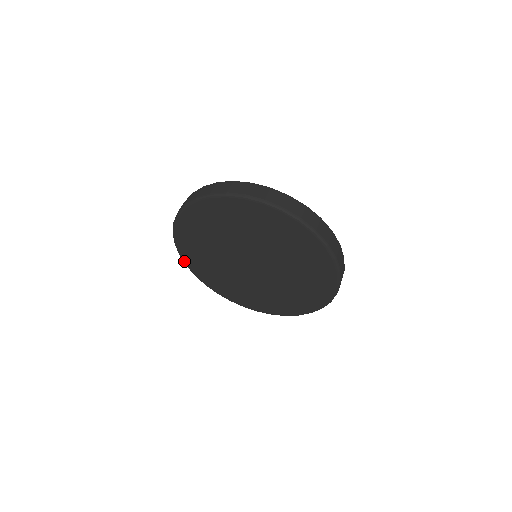
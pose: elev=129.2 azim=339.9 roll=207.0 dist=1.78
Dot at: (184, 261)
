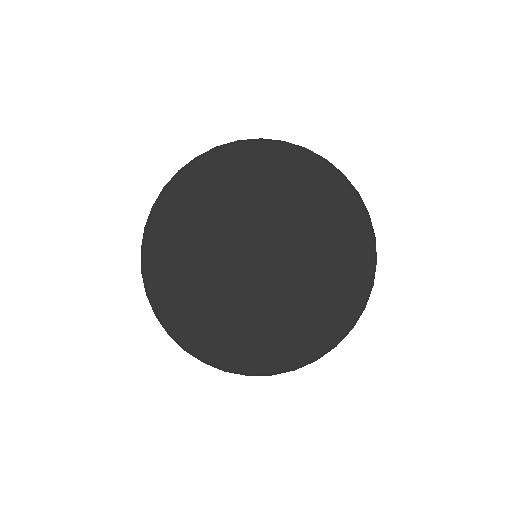
Dot at: (146, 282)
